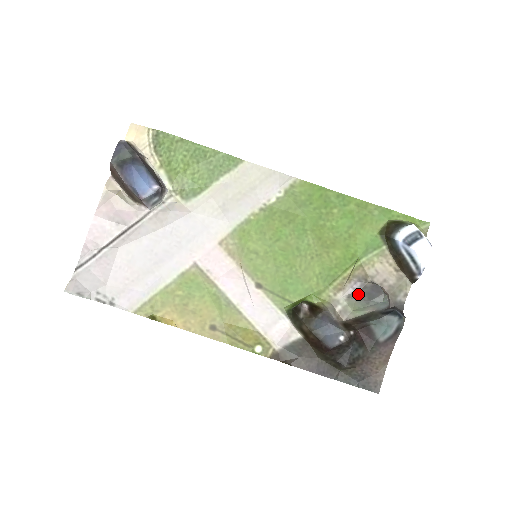
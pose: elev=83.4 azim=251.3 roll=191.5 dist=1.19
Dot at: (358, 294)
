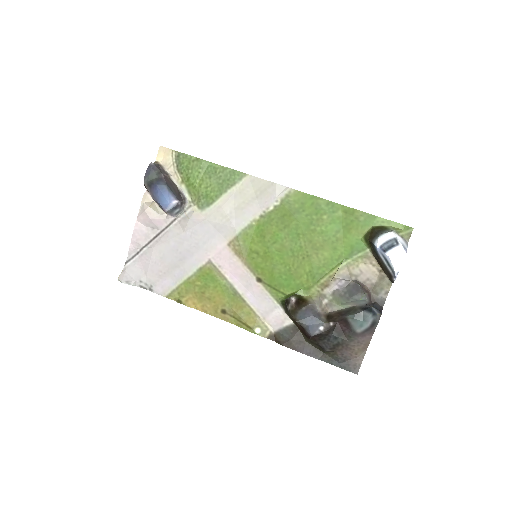
Dot at: (342, 291)
